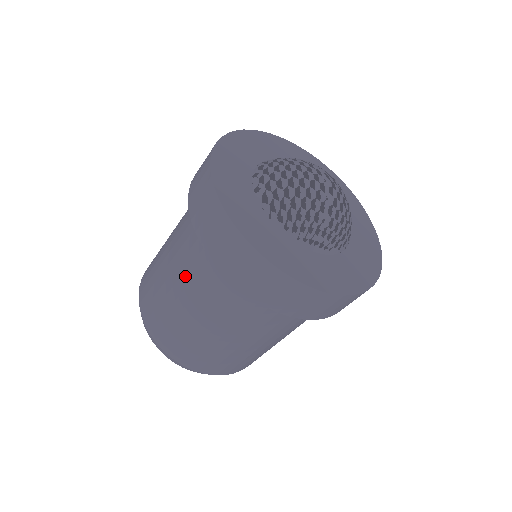
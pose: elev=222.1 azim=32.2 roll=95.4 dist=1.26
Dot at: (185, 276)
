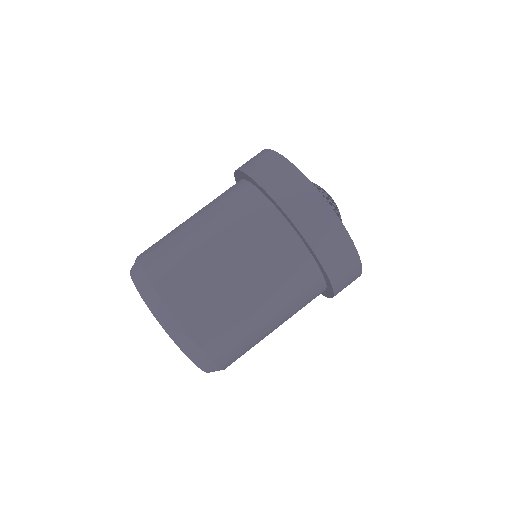
Dot at: (206, 206)
